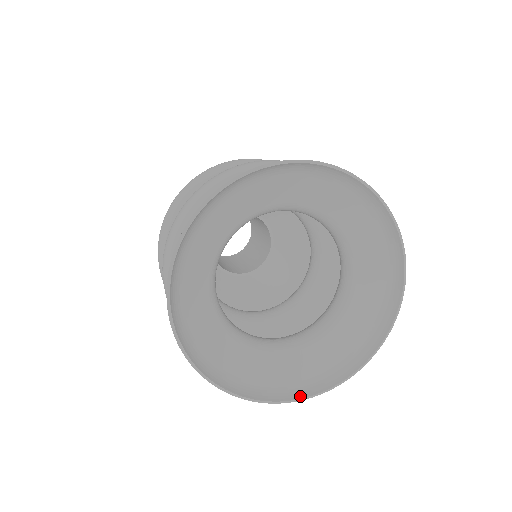
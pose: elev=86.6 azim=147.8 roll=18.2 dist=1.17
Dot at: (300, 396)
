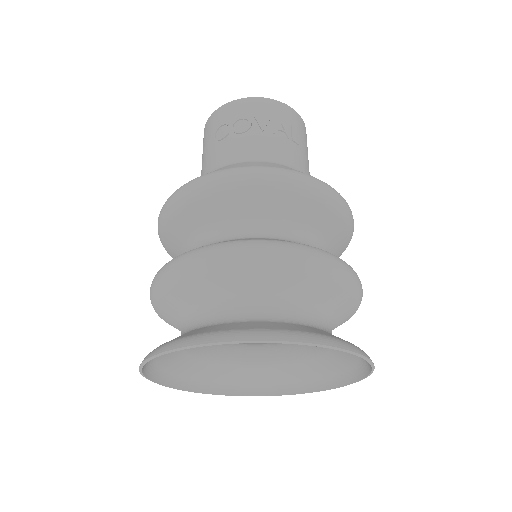
Dot at: (180, 388)
